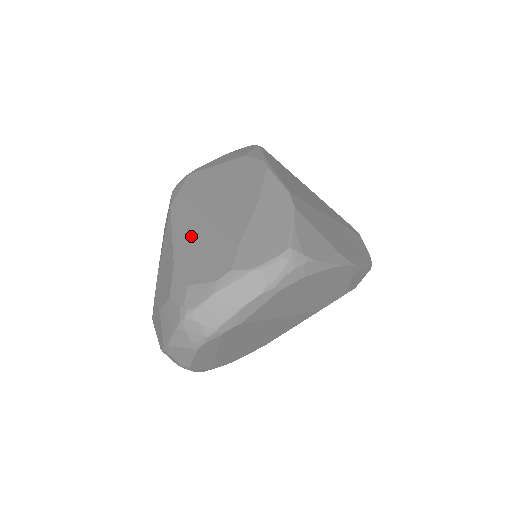
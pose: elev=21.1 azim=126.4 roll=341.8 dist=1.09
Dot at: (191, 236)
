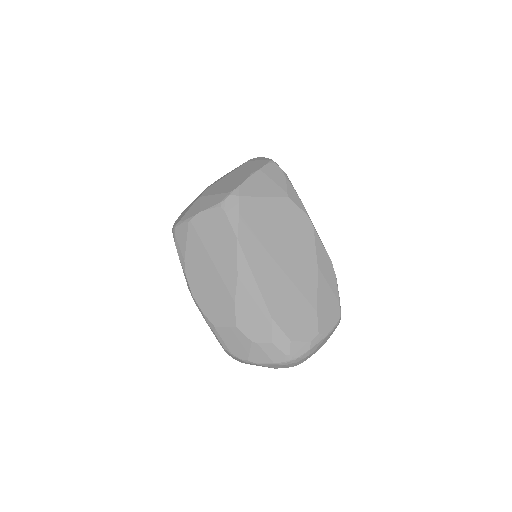
Dot at: (275, 289)
